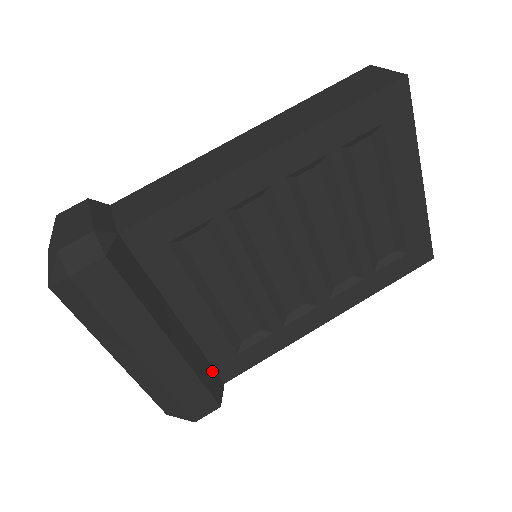
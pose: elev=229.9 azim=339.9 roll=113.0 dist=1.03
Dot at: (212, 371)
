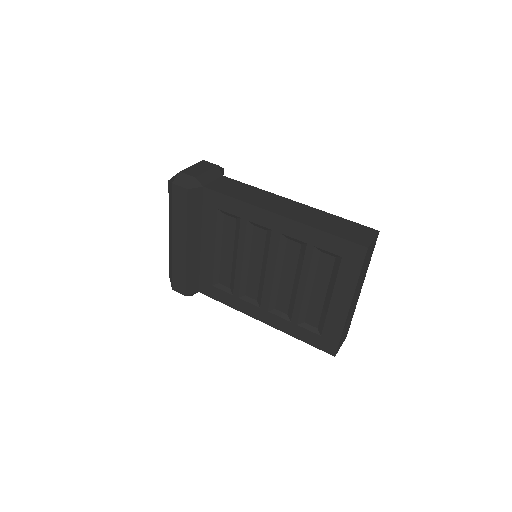
Dot at: (197, 279)
